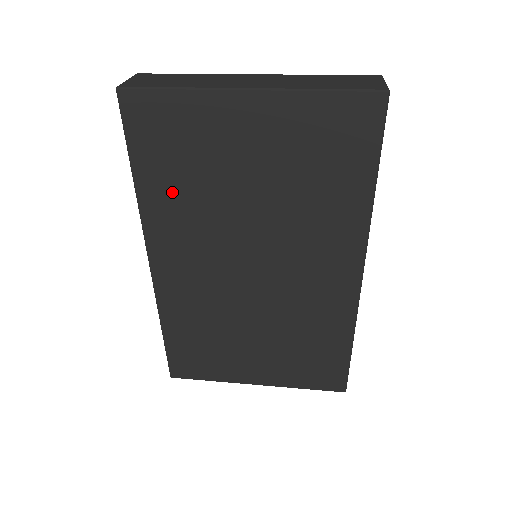
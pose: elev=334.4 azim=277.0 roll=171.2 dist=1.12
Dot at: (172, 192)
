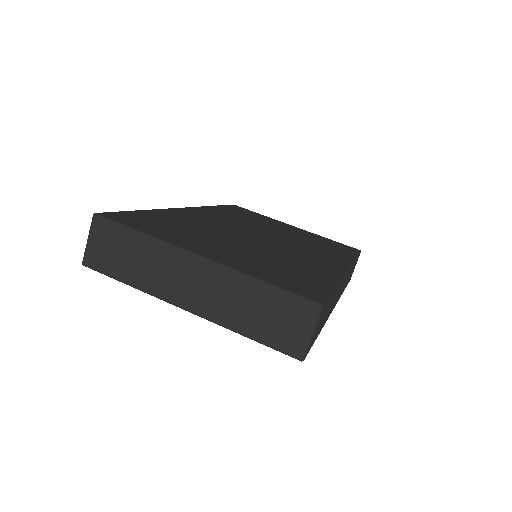
Dot at: occluded
